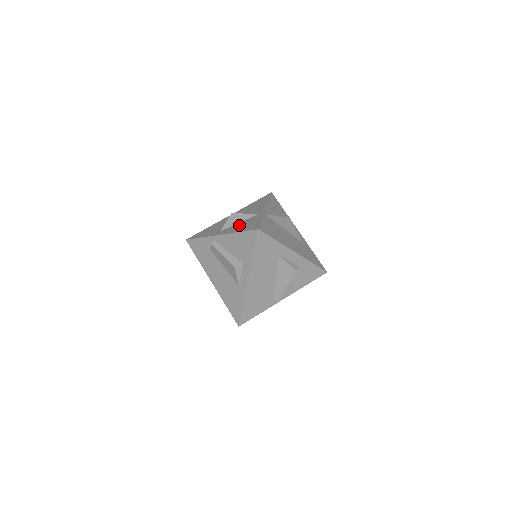
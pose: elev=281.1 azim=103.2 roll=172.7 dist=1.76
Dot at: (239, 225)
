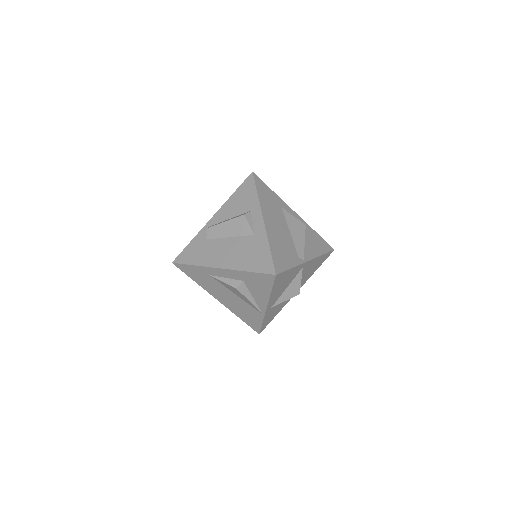
Dot at: occluded
